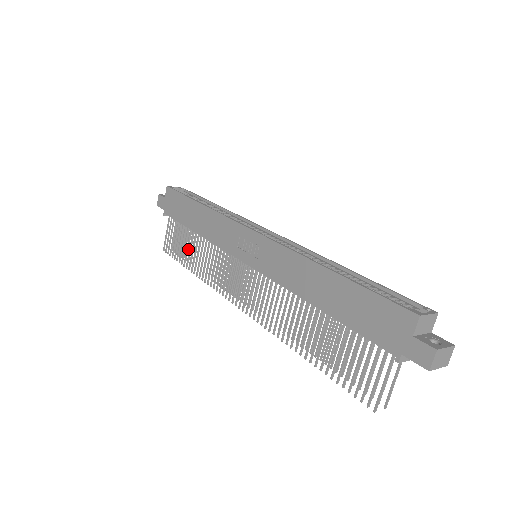
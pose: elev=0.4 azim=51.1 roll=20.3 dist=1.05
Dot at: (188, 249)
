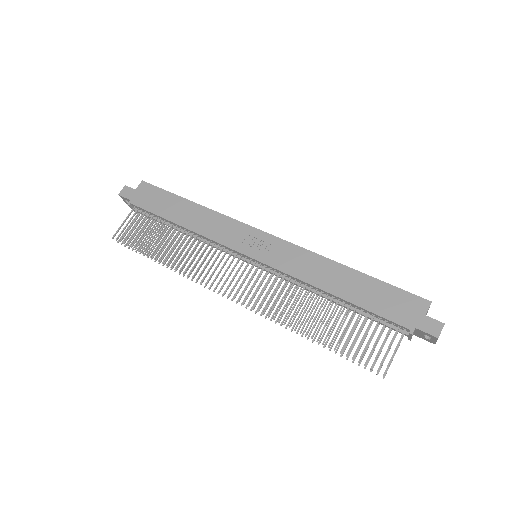
Dot at: (147, 243)
